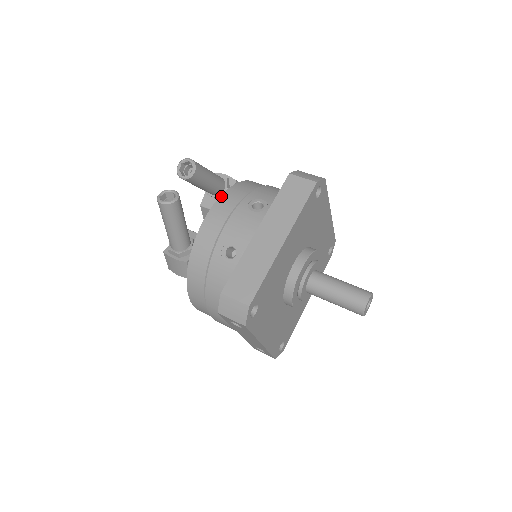
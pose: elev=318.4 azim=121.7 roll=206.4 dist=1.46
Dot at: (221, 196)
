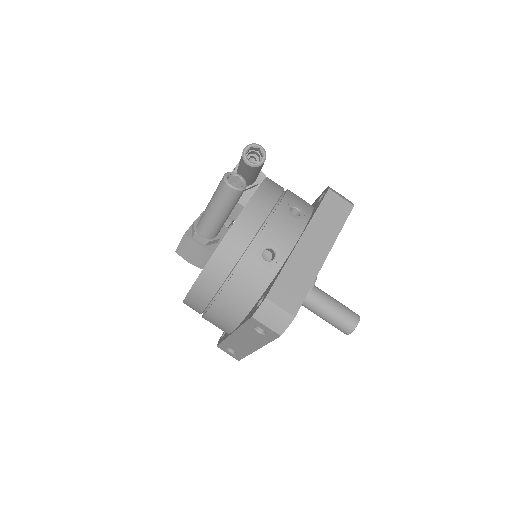
Dot at: (258, 190)
